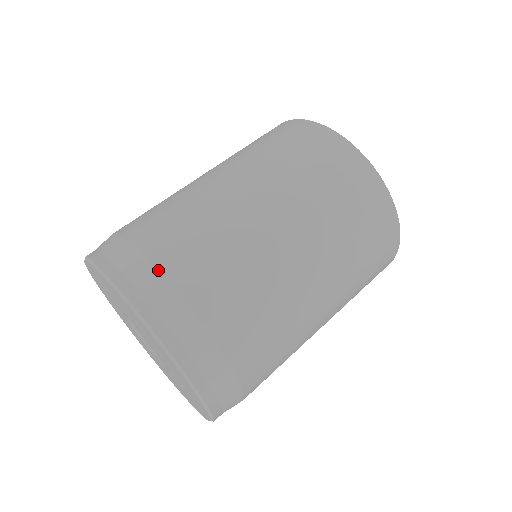
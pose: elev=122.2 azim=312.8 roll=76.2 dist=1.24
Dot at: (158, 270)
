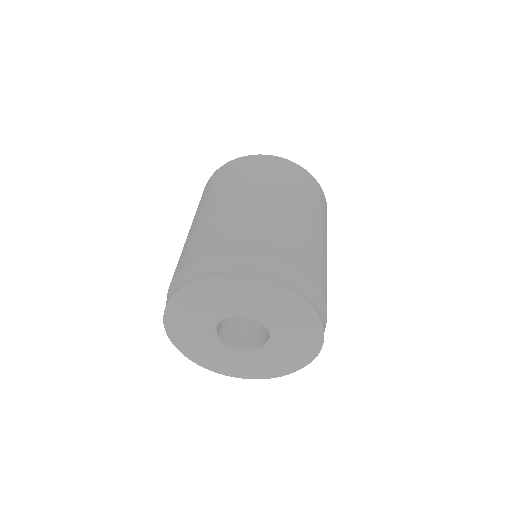
Dot at: (321, 293)
